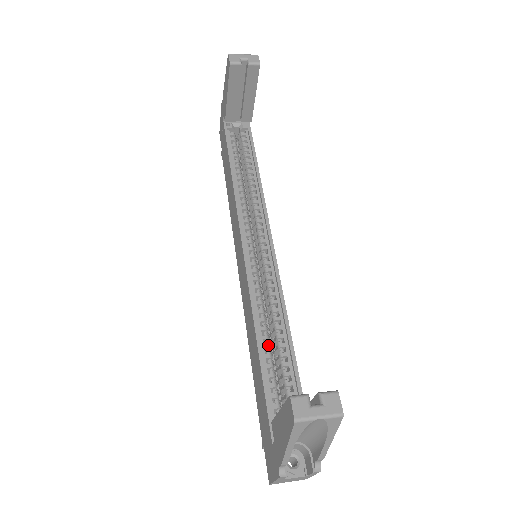
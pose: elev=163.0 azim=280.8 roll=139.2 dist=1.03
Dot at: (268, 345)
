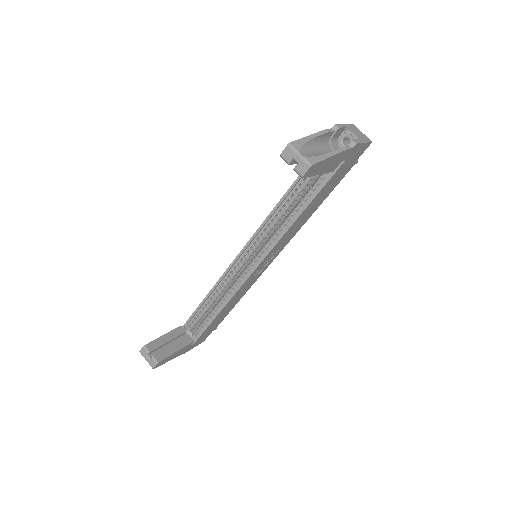
Dot at: (211, 301)
